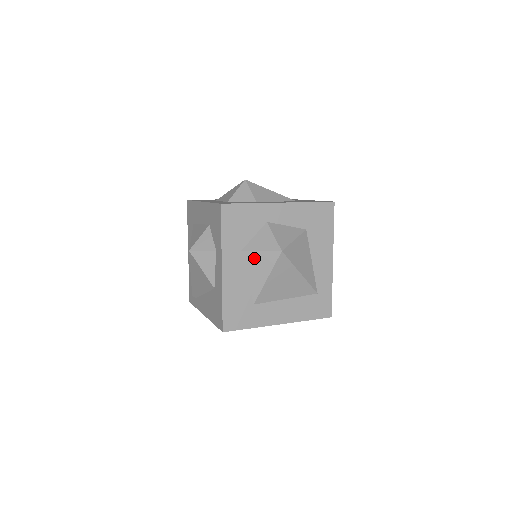
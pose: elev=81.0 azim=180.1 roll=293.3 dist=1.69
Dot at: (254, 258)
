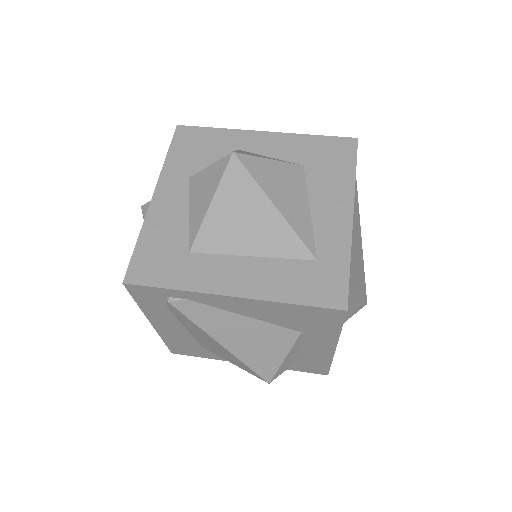
Dot at: (201, 180)
